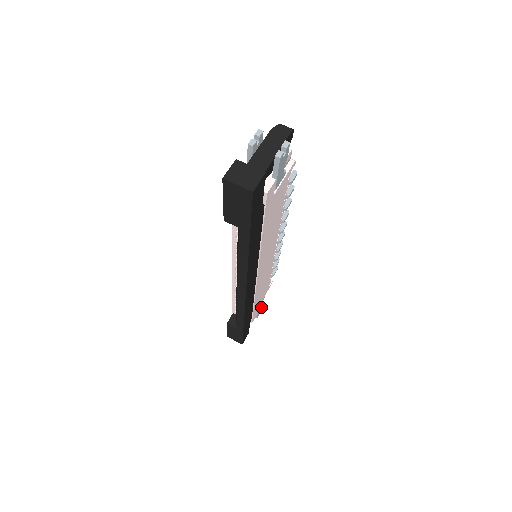
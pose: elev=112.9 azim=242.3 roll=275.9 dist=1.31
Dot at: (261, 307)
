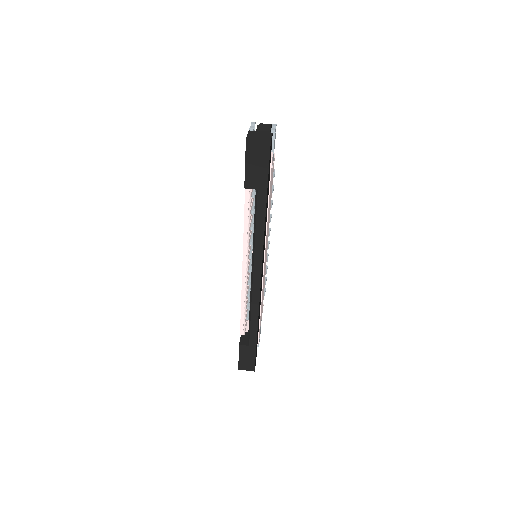
Dot at: (260, 333)
